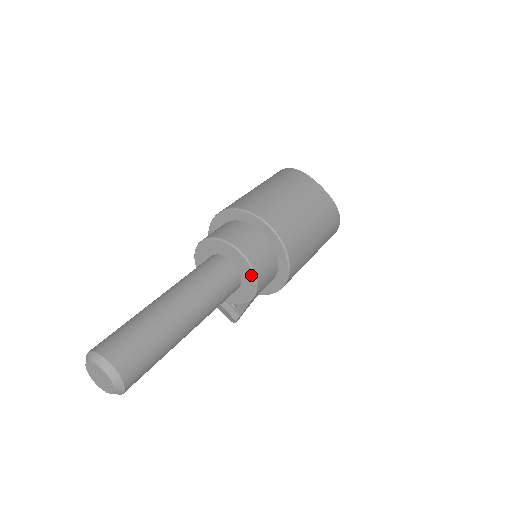
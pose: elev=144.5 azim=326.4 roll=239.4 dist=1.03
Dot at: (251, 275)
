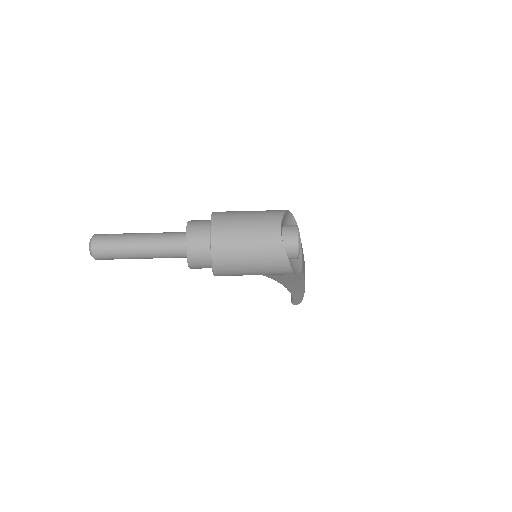
Dot at: (186, 252)
